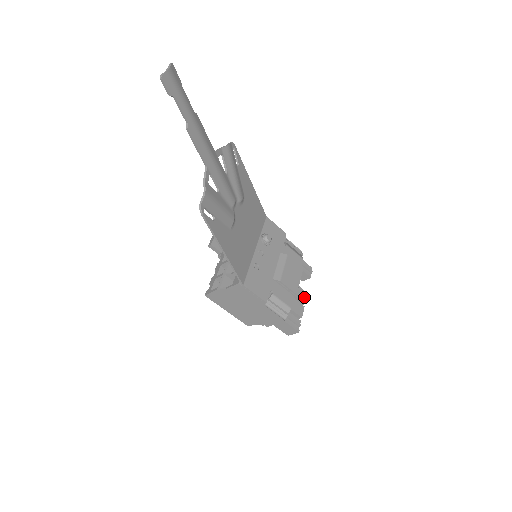
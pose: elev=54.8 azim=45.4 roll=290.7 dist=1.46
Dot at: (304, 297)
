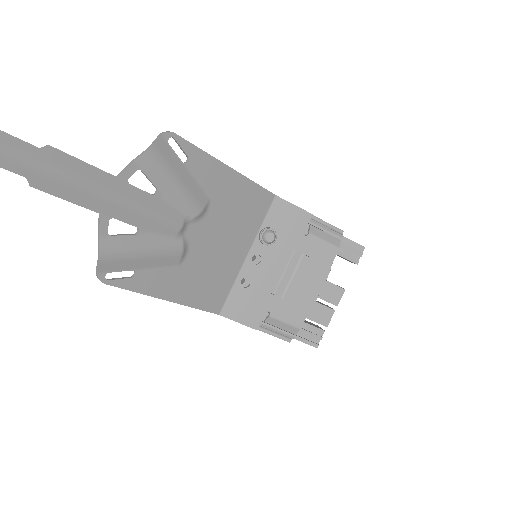
Dot at: (337, 297)
